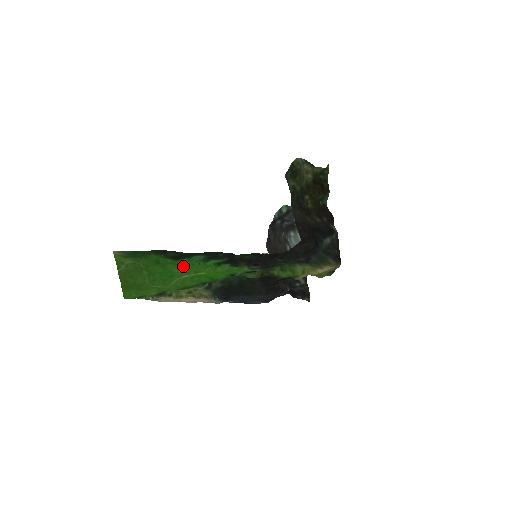
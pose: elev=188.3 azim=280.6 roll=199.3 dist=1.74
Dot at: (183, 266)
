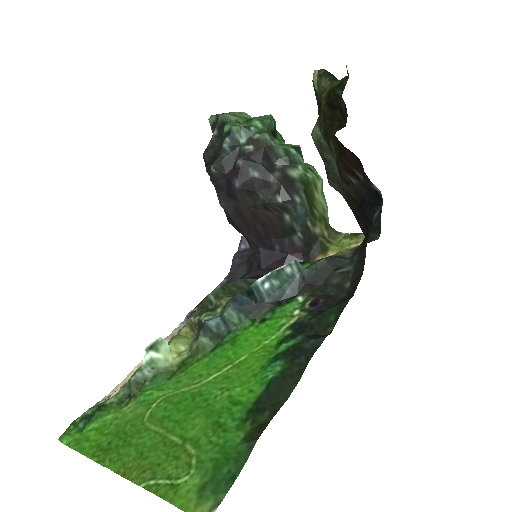
Dot at: (237, 386)
